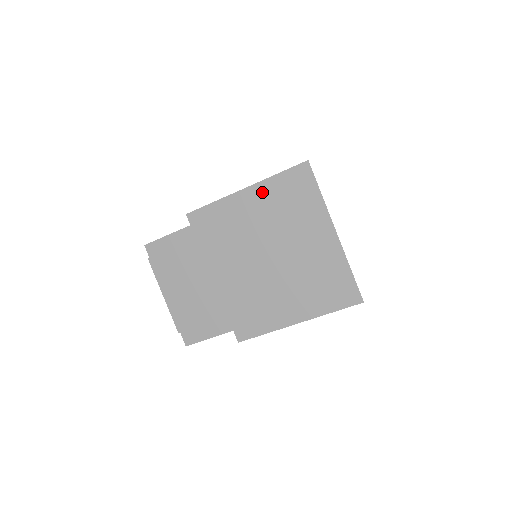
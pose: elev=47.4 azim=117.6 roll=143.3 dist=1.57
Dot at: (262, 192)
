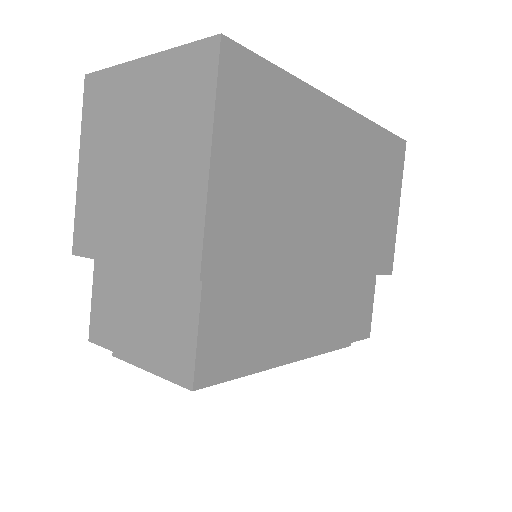
Dot at: (87, 144)
